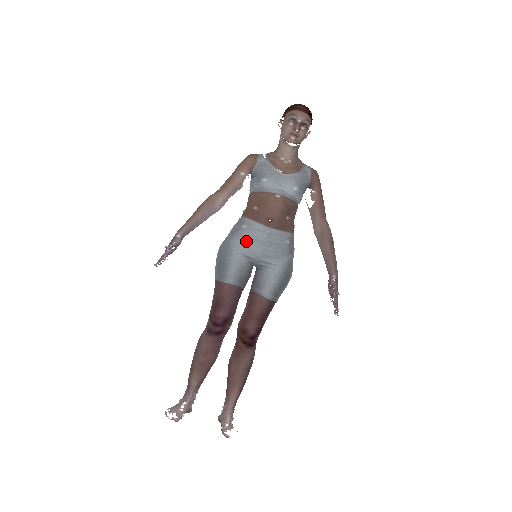
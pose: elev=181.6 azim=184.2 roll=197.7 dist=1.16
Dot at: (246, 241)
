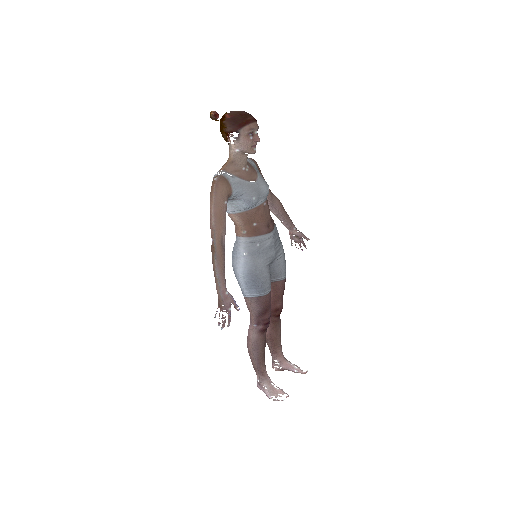
Dot at: (265, 254)
